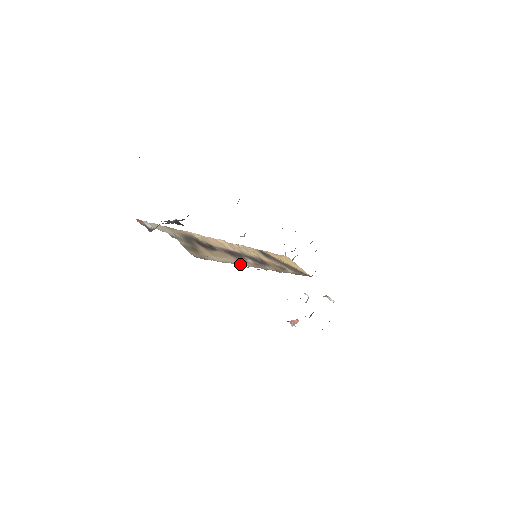
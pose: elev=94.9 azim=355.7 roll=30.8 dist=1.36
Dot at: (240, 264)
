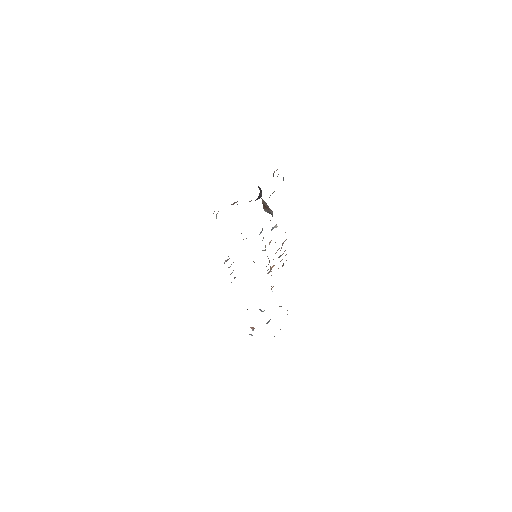
Dot at: occluded
